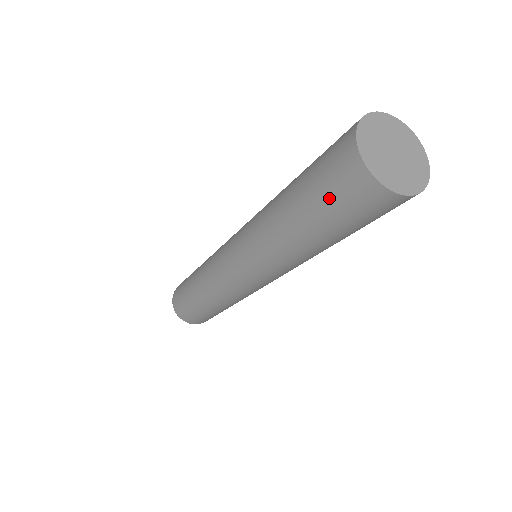
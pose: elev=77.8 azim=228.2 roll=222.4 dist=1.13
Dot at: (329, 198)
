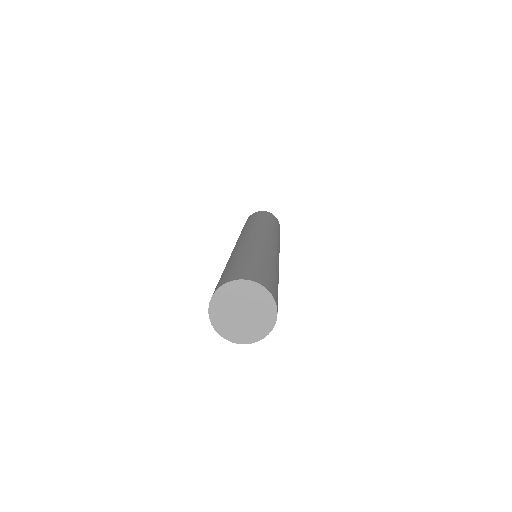
Dot at: occluded
